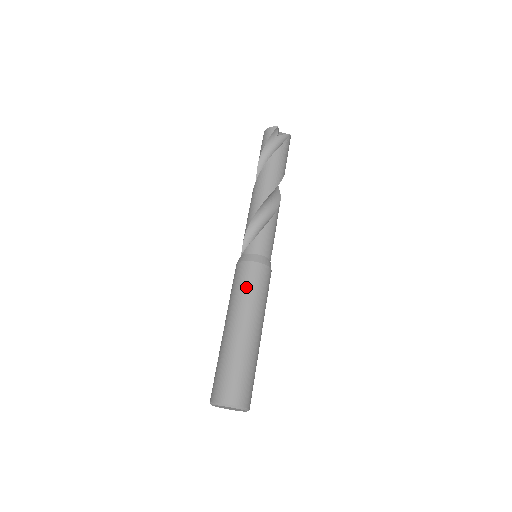
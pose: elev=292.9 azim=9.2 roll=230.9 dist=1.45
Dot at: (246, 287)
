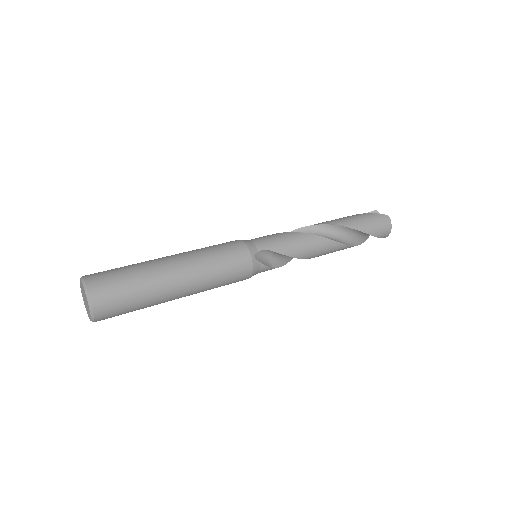
Dot at: occluded
